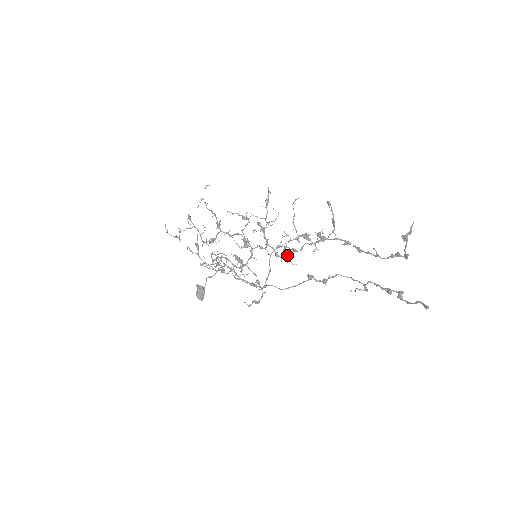
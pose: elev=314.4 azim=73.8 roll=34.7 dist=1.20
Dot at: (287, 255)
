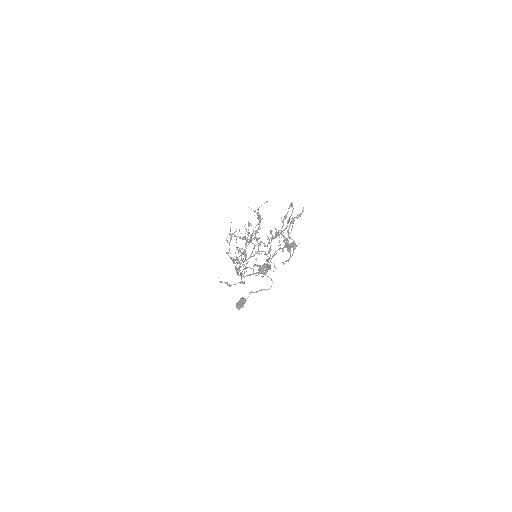
Dot at: occluded
